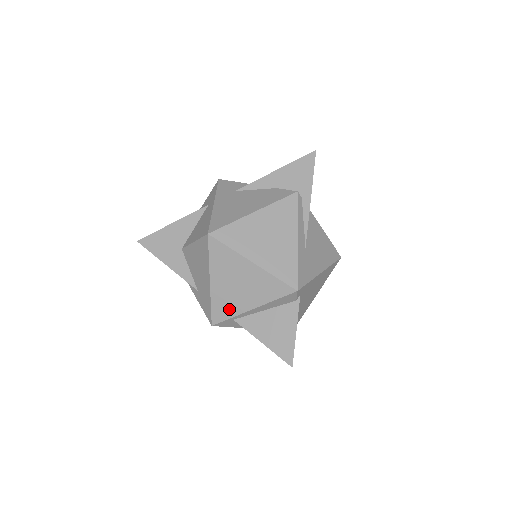
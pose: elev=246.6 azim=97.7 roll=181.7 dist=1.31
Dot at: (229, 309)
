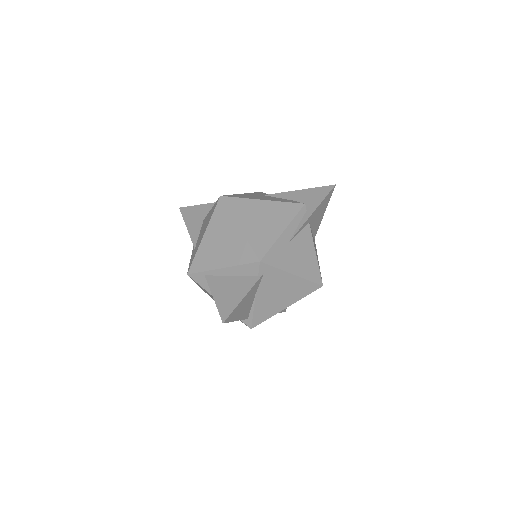
Dot at: (206, 263)
